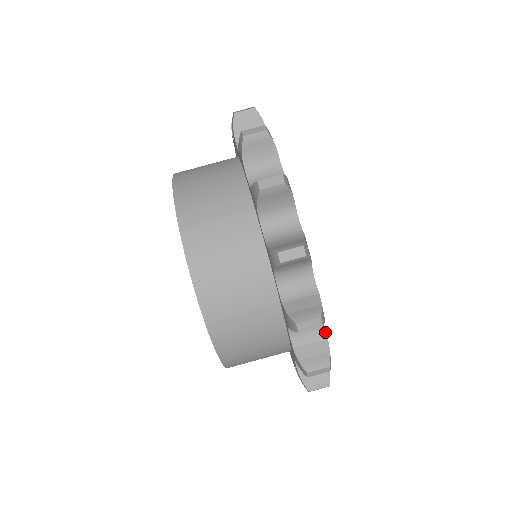
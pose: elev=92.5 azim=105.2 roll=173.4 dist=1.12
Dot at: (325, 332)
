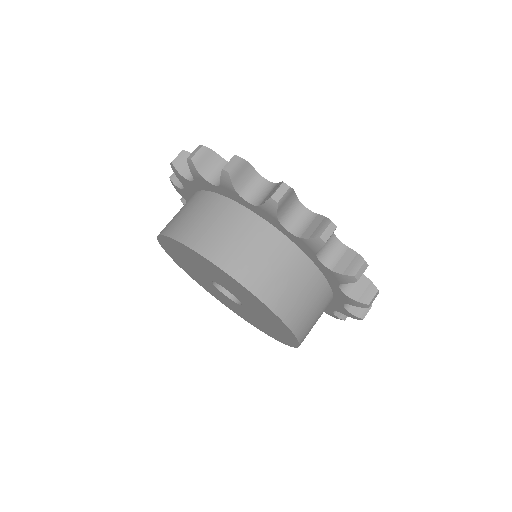
Dot at: (274, 183)
